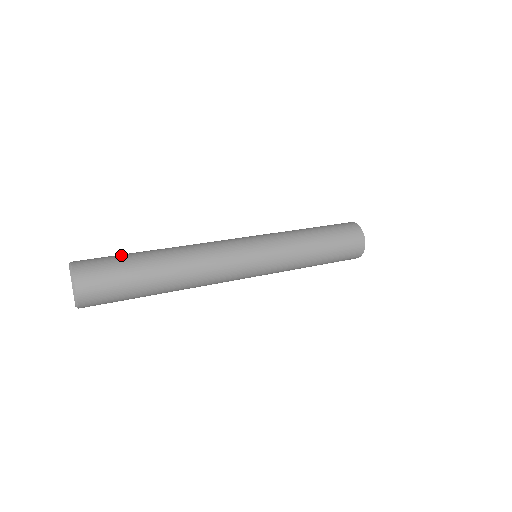
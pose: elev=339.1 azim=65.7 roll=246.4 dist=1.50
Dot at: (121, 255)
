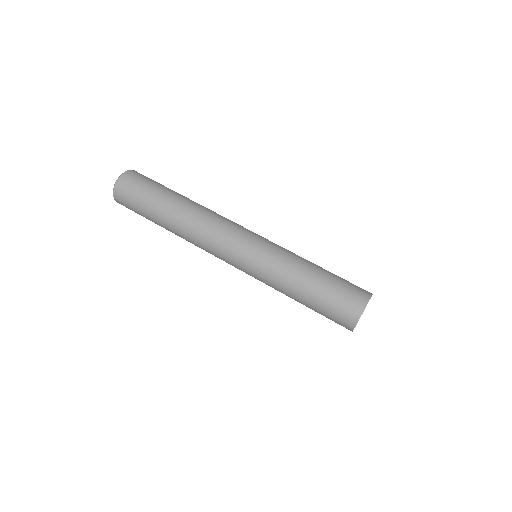
Dot at: (158, 185)
